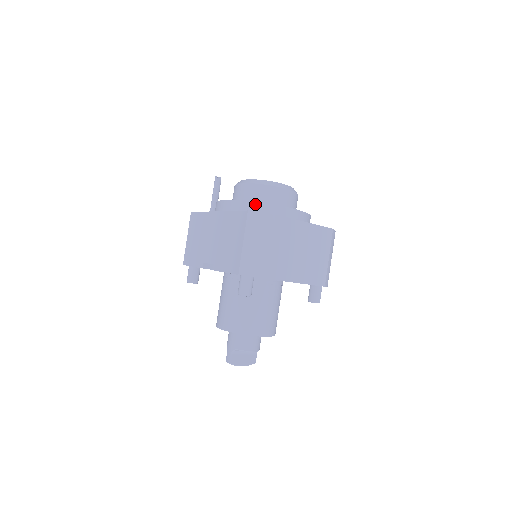
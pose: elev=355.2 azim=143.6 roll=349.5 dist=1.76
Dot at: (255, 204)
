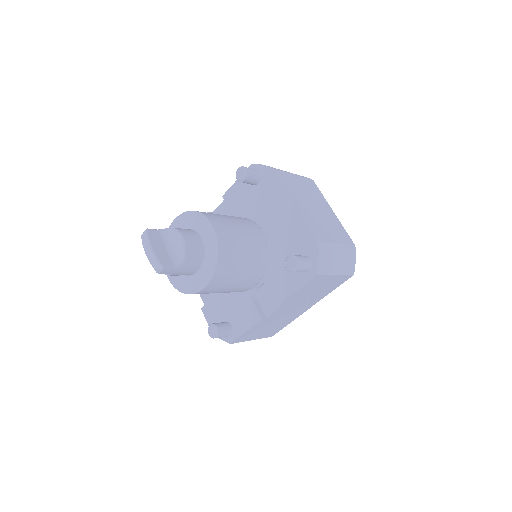
Dot at: occluded
